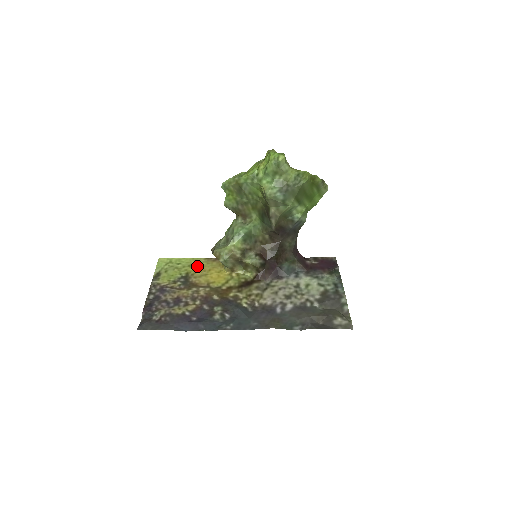
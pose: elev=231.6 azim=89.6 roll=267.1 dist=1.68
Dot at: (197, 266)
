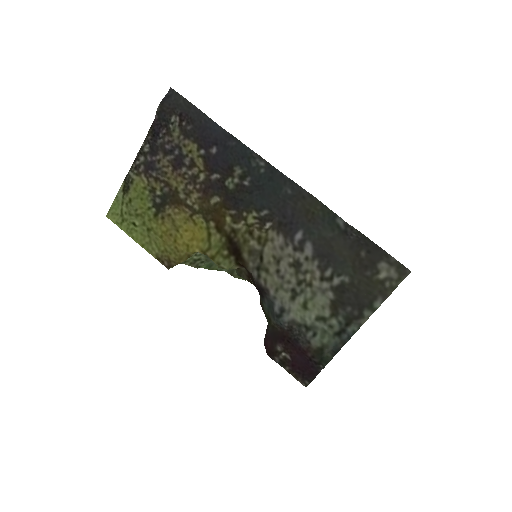
Dot at: (158, 236)
